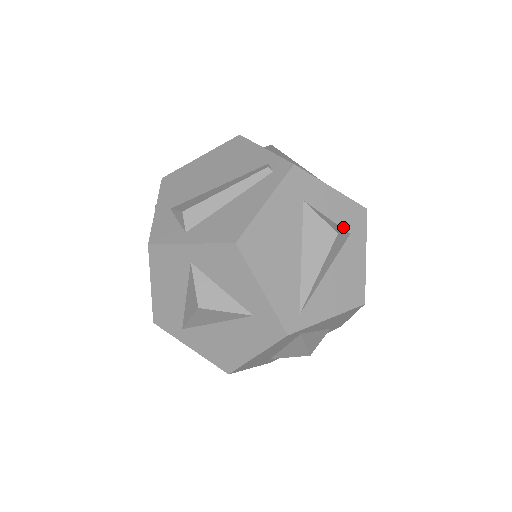
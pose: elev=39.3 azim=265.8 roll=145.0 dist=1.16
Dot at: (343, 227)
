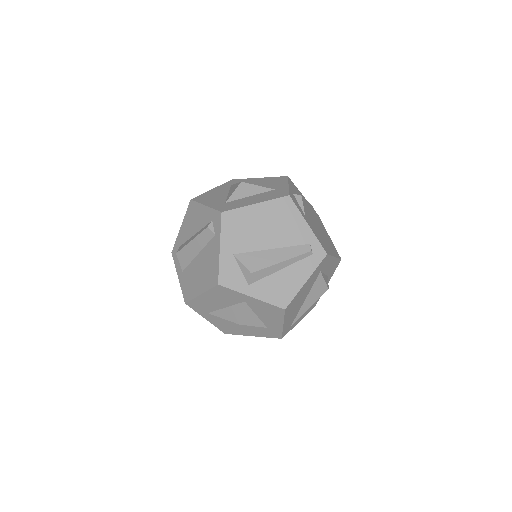
Dot at: (328, 275)
